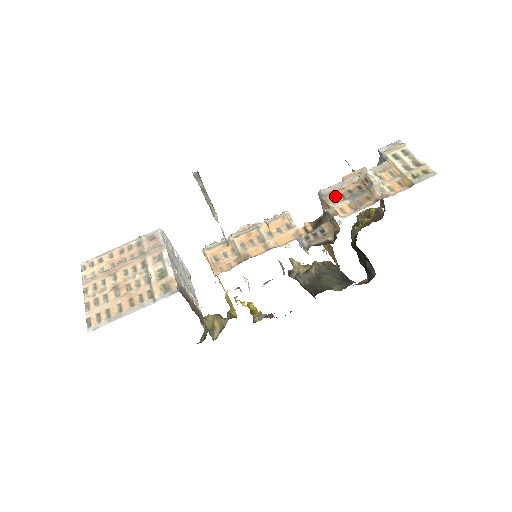
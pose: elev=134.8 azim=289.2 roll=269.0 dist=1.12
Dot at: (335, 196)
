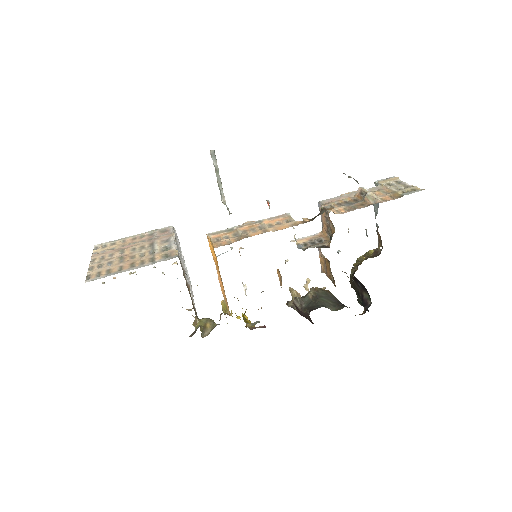
Dot at: (333, 204)
